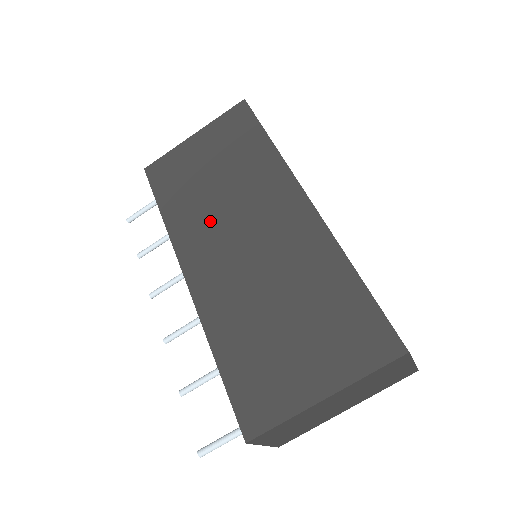
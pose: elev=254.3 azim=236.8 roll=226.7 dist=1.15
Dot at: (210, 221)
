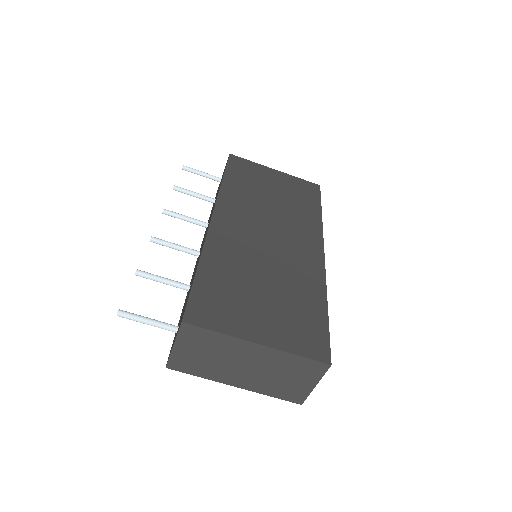
Dot at: (253, 210)
